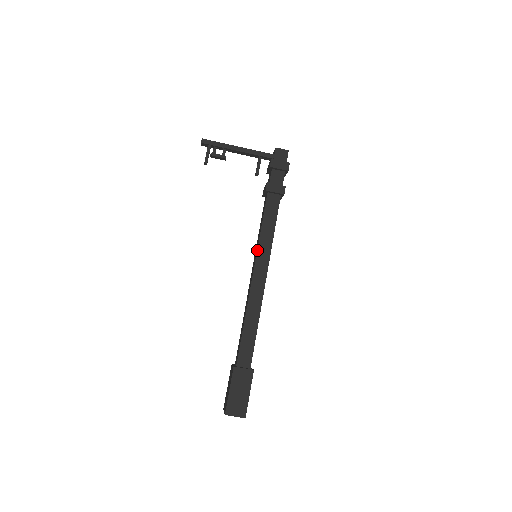
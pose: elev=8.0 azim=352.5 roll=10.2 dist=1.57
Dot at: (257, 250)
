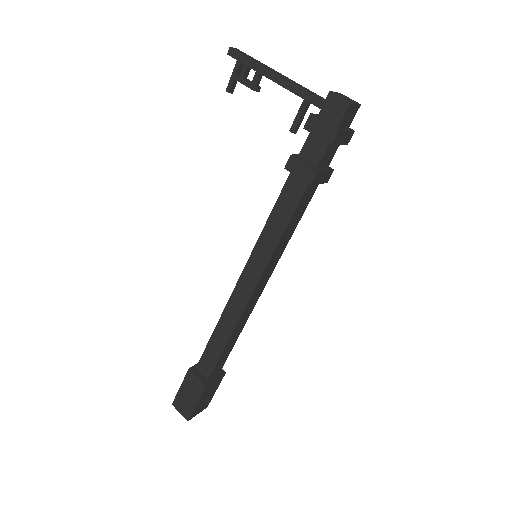
Dot at: (252, 252)
